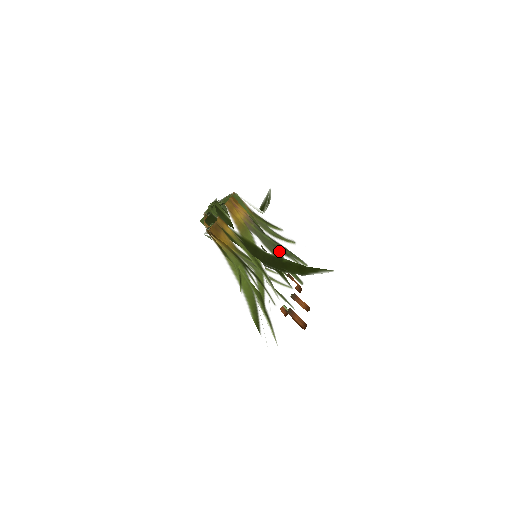
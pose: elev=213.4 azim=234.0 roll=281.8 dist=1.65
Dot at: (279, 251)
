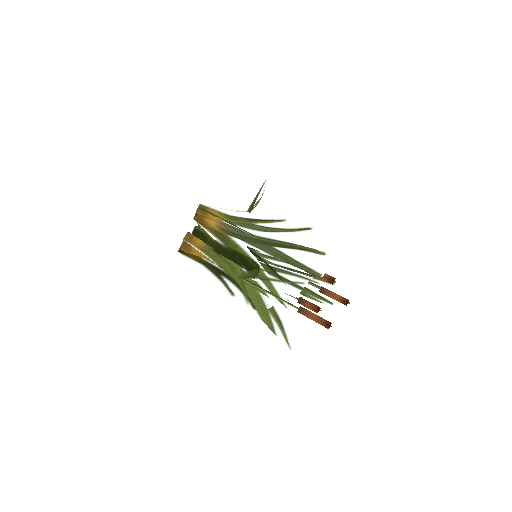
Dot at: (272, 247)
